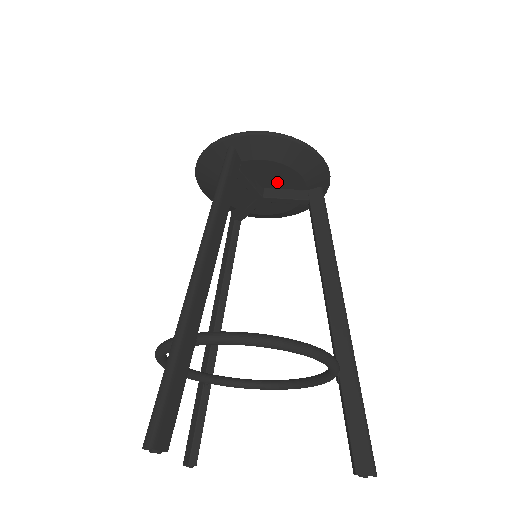
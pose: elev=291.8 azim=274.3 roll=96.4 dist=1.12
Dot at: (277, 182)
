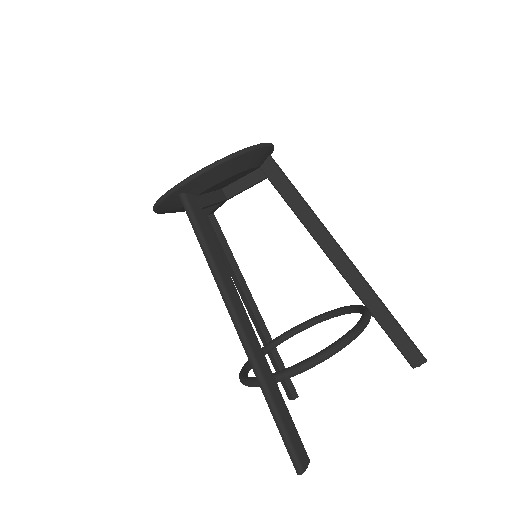
Dot at: (232, 181)
